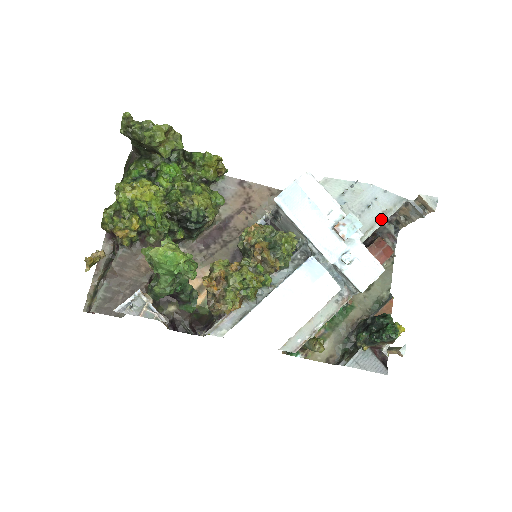
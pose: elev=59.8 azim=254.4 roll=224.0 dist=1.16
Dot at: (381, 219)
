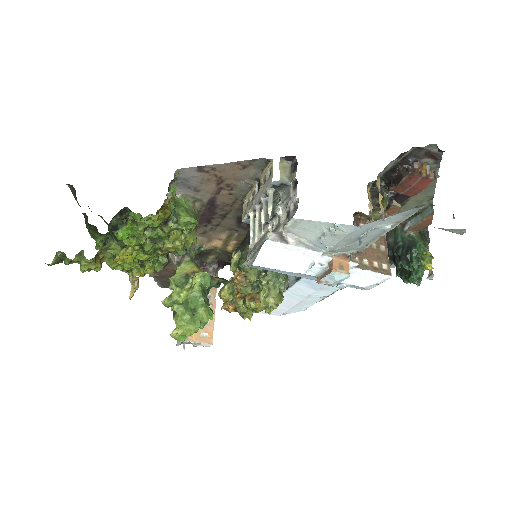
Dot at: (385, 231)
